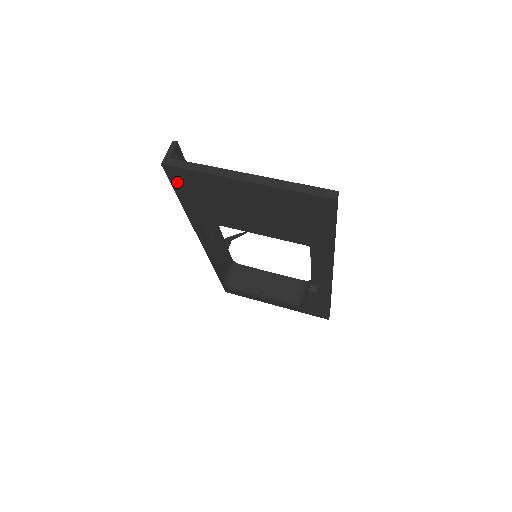
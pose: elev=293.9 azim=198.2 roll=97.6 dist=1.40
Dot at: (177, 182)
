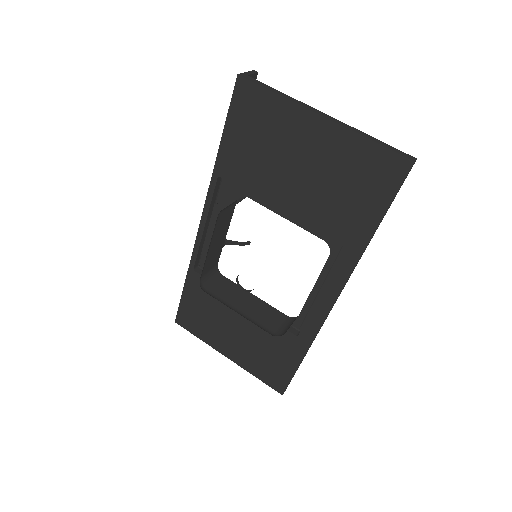
Dot at: (238, 107)
